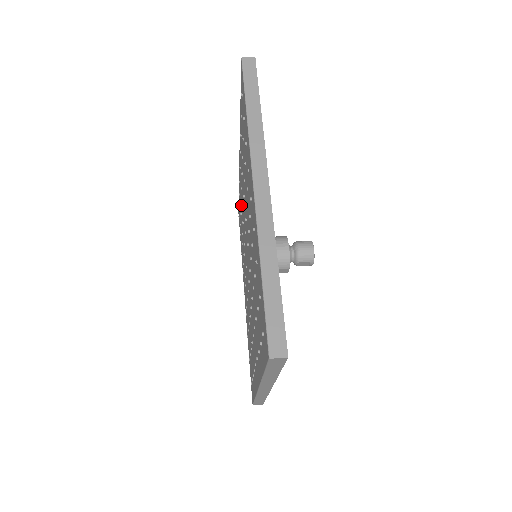
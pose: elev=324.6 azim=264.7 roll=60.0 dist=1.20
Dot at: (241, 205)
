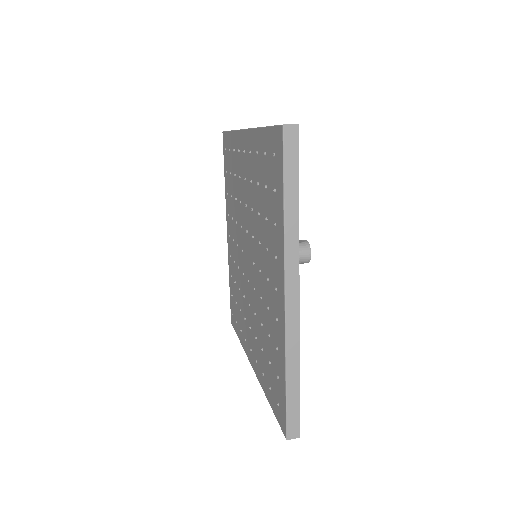
Dot at: (237, 173)
